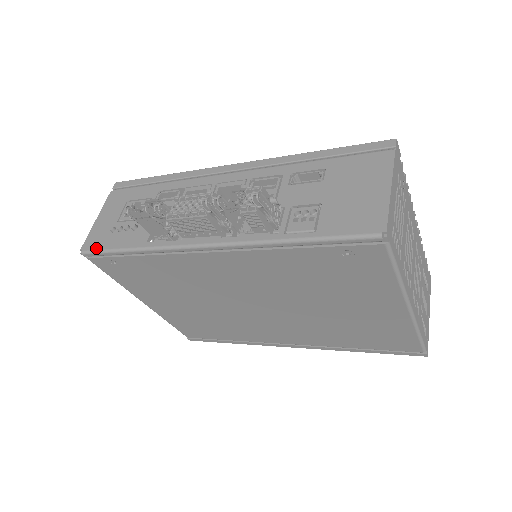
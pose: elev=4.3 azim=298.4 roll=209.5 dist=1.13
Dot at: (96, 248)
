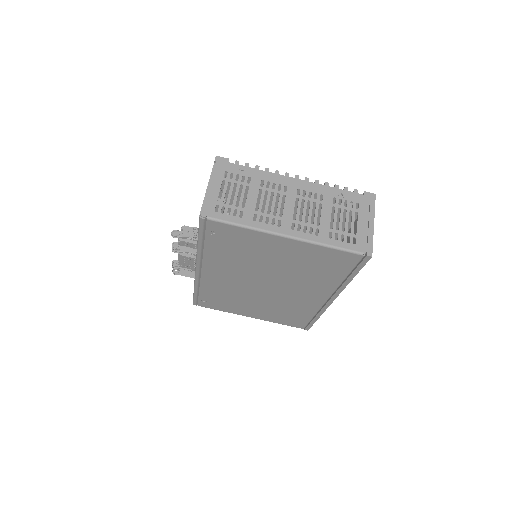
Dot at: occluded
